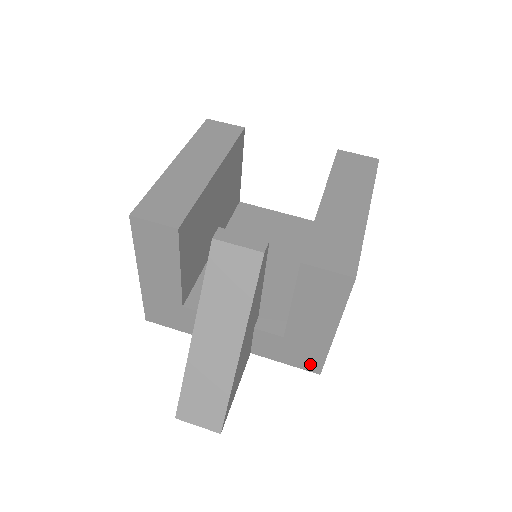
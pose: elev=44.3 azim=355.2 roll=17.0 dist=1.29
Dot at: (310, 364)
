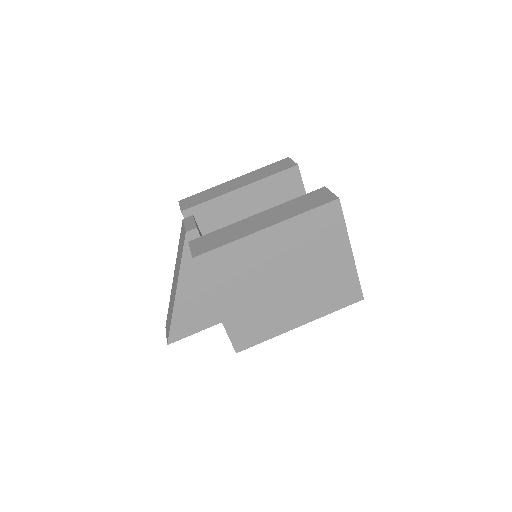
Dot at: occluded
